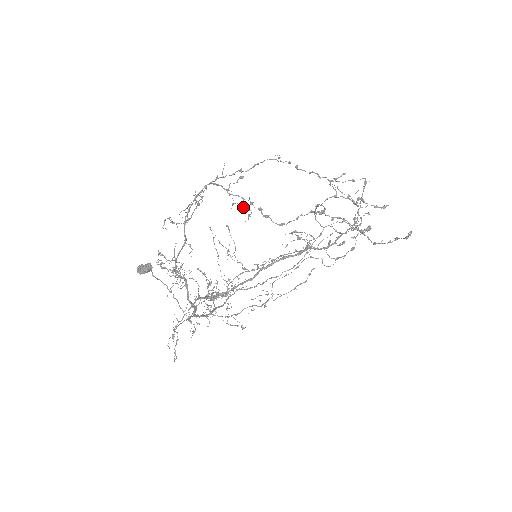
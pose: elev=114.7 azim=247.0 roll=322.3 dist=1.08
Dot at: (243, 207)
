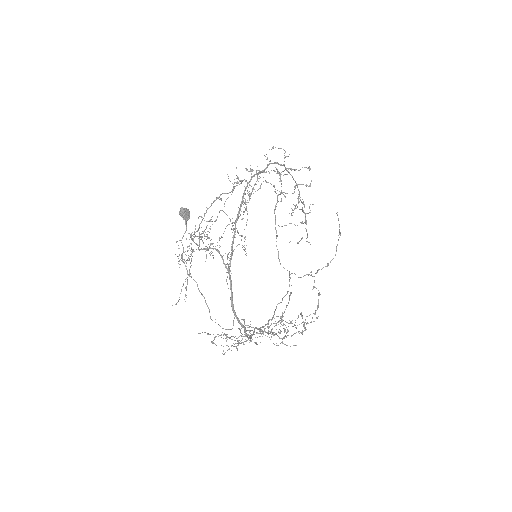
Dot at: occluded
